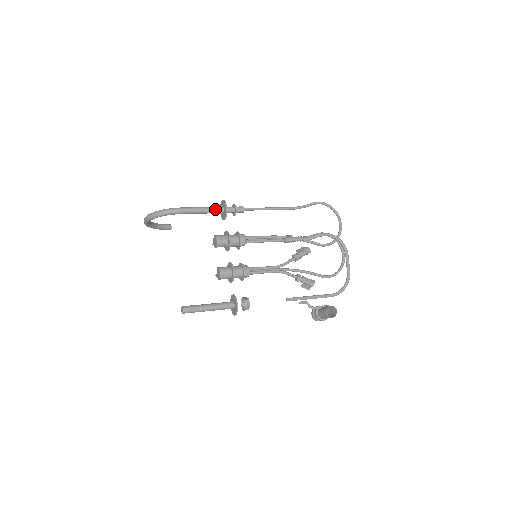
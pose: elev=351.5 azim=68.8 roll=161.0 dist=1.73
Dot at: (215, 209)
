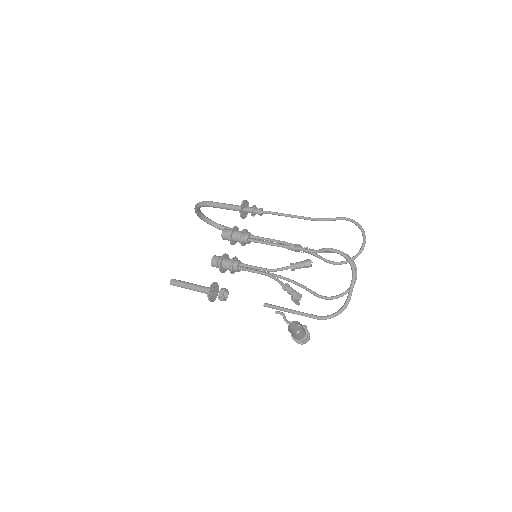
Dot at: (235, 206)
